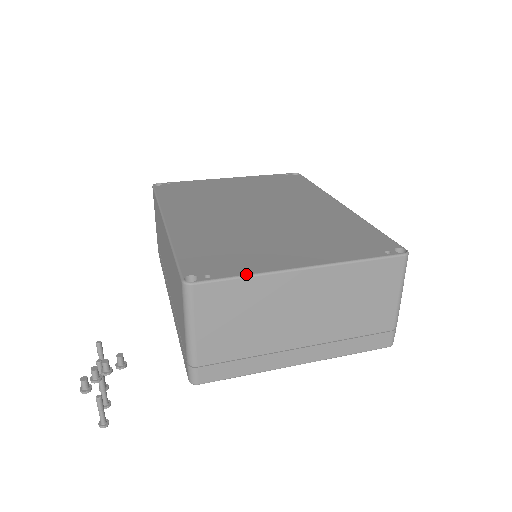
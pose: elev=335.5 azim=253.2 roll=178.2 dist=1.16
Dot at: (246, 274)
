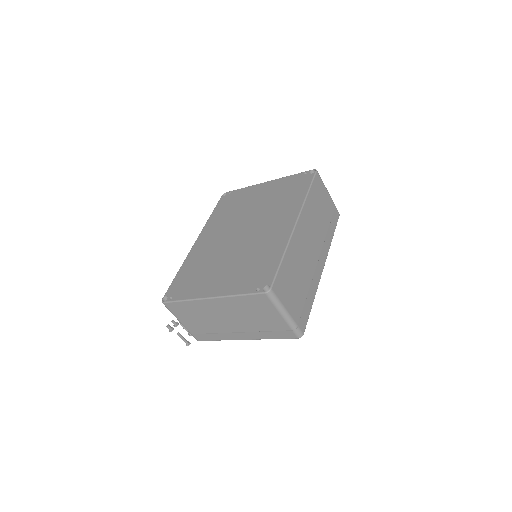
Dot at: (184, 299)
